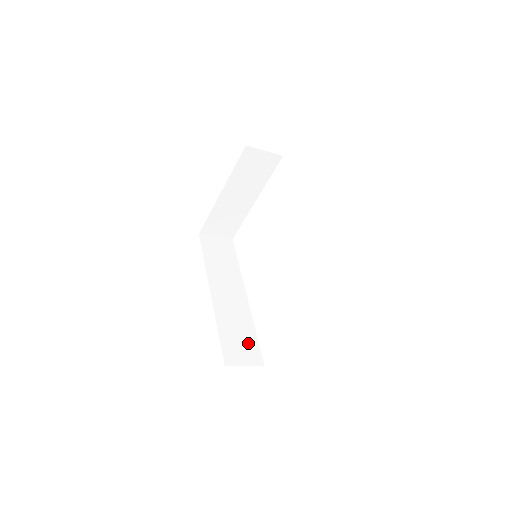
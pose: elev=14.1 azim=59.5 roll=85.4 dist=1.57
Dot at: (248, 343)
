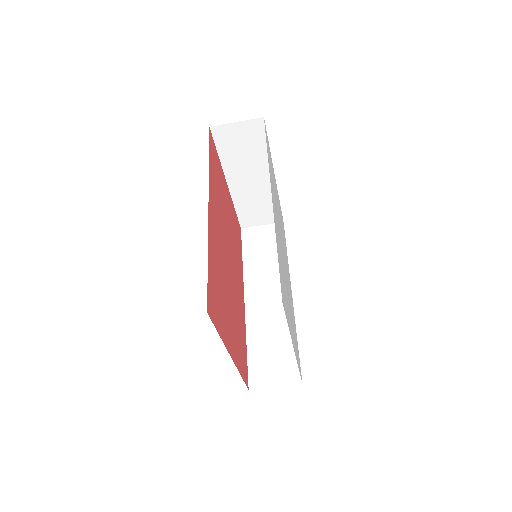
Dot at: (284, 356)
